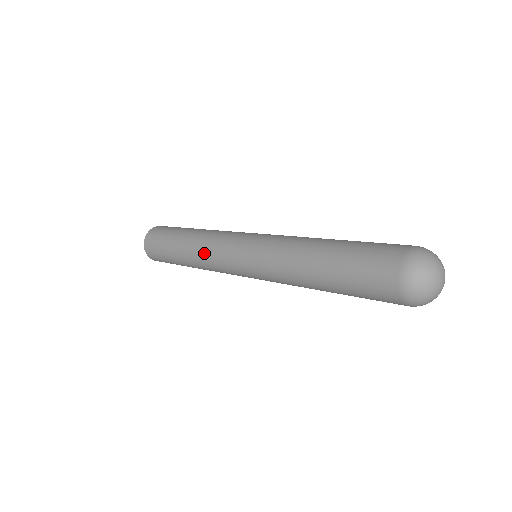
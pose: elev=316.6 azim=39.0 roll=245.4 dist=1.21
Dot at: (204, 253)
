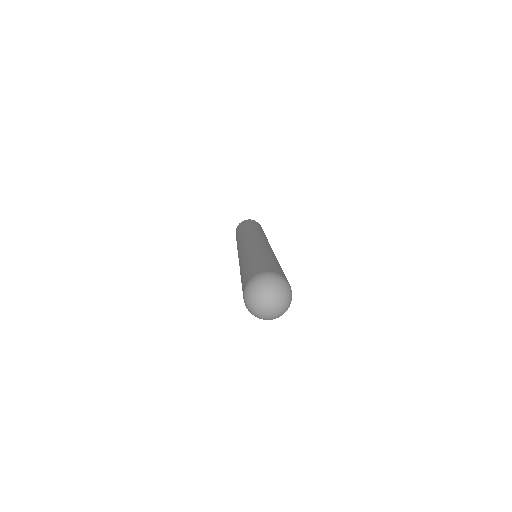
Dot at: (238, 242)
